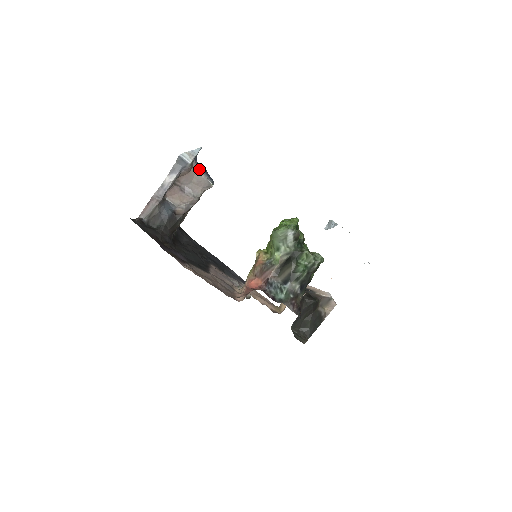
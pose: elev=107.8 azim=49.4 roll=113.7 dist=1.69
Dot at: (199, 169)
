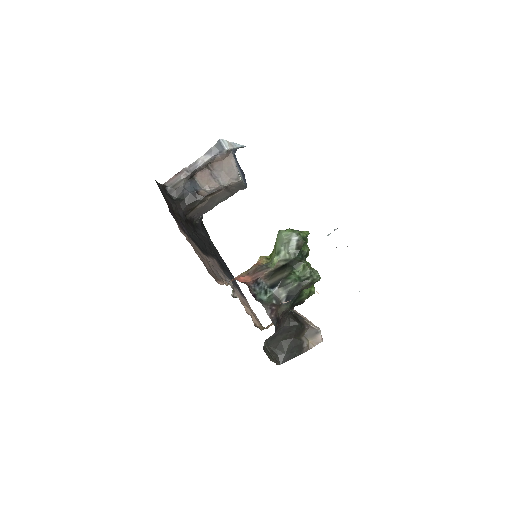
Dot at: (234, 160)
